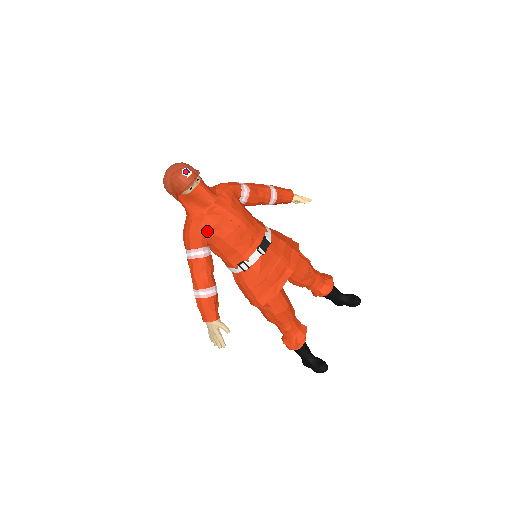
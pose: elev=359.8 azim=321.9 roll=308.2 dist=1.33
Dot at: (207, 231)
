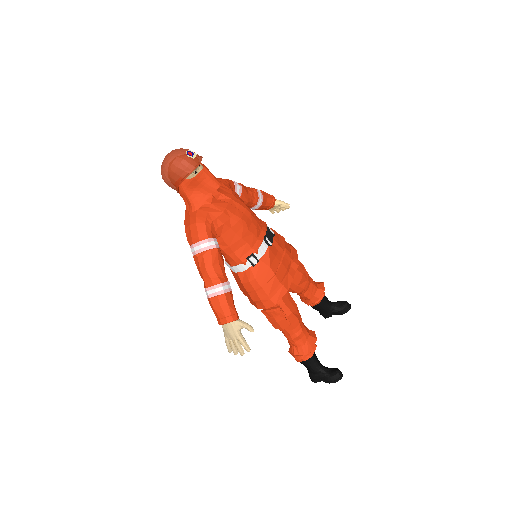
Dot at: (215, 219)
